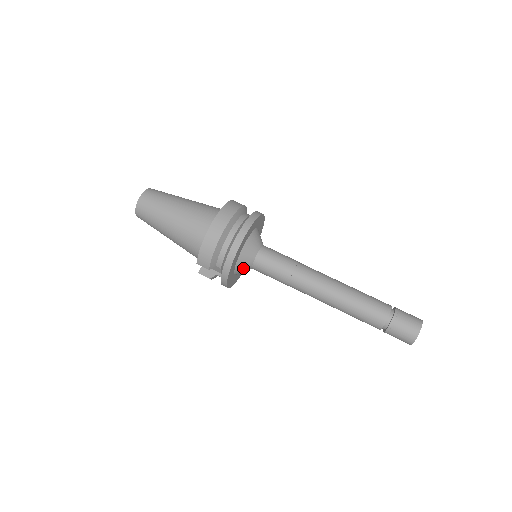
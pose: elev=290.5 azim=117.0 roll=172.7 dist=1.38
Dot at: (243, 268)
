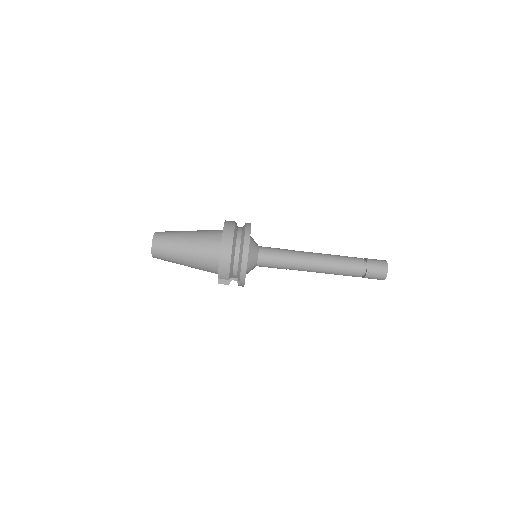
Dot at: (251, 269)
